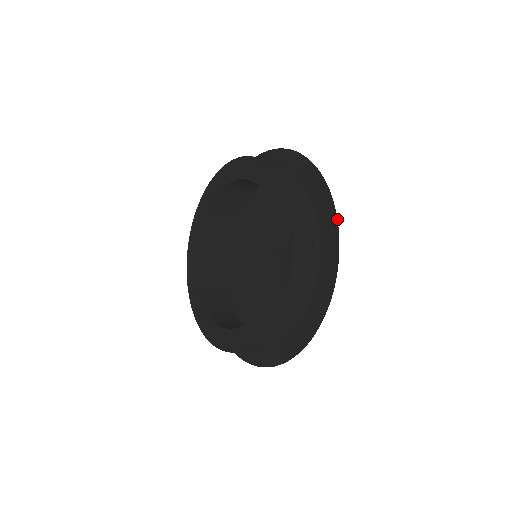
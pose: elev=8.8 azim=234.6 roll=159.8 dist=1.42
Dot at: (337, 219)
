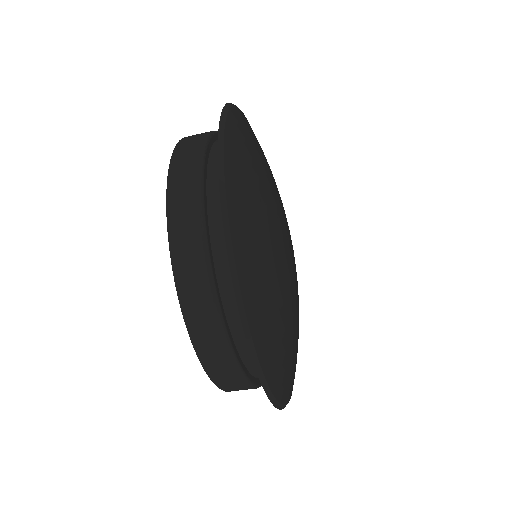
Dot at: (224, 106)
